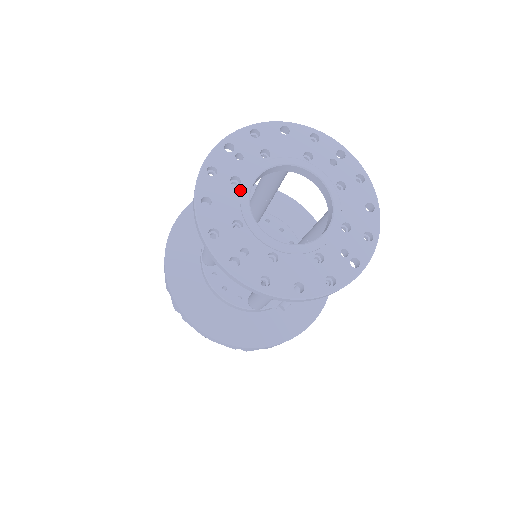
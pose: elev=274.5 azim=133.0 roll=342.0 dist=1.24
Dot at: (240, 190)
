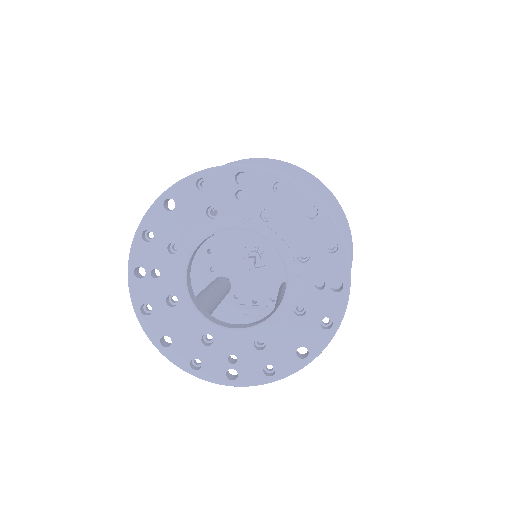
Dot at: (207, 224)
